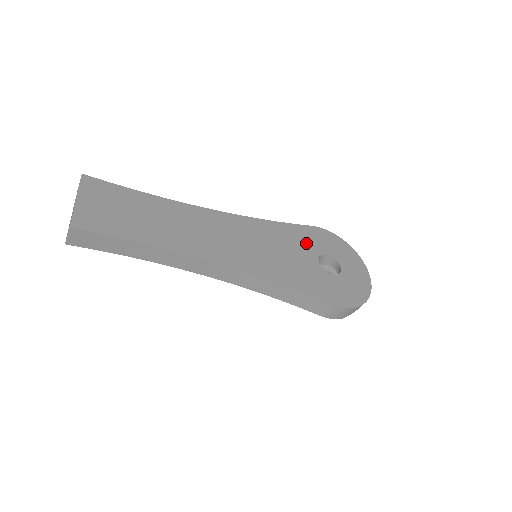
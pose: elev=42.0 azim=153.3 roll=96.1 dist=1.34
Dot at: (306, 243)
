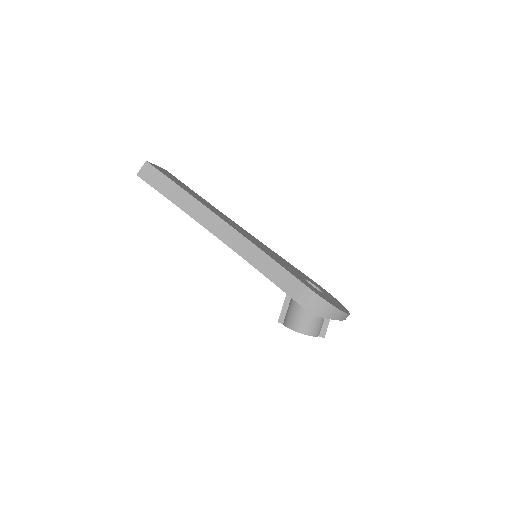
Dot at: (299, 272)
